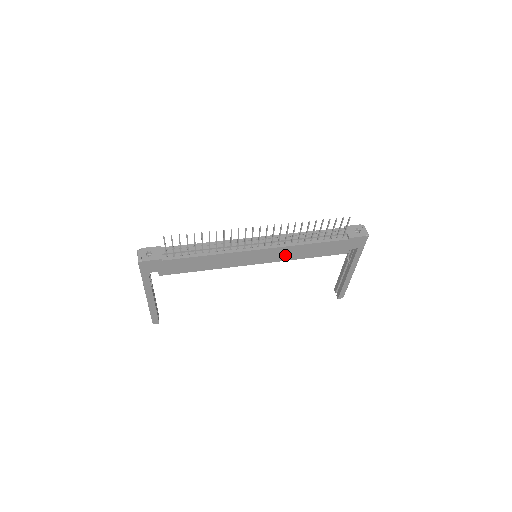
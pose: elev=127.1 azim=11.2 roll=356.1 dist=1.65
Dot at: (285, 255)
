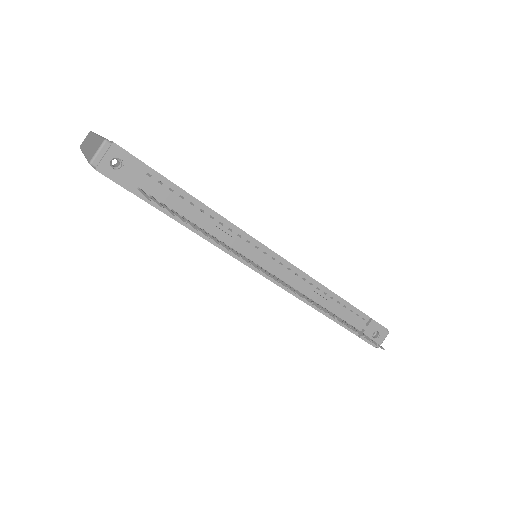
Dot at: occluded
